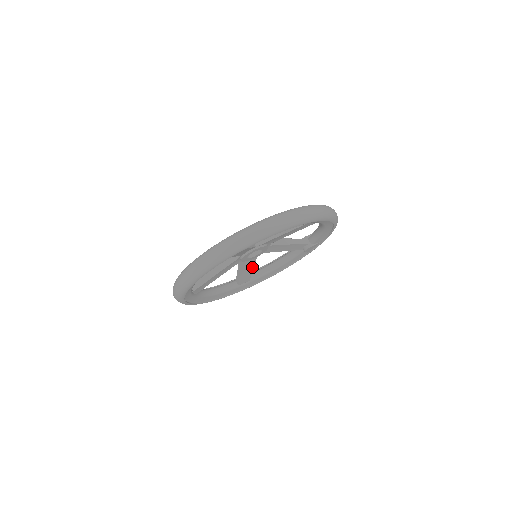
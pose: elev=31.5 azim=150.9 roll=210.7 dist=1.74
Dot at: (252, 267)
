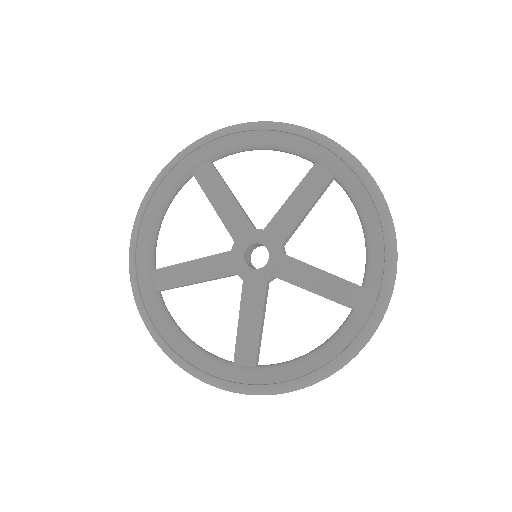
Dot at: (260, 316)
